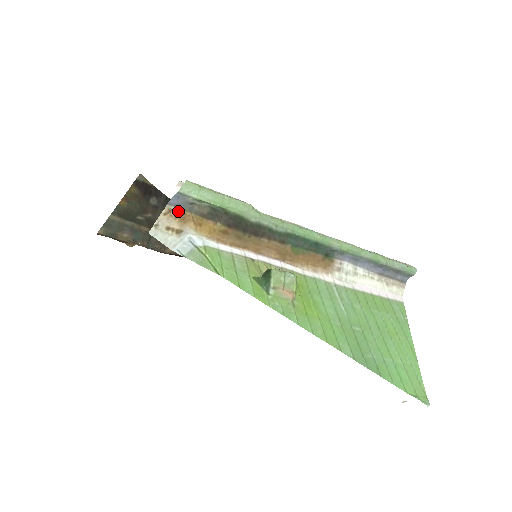
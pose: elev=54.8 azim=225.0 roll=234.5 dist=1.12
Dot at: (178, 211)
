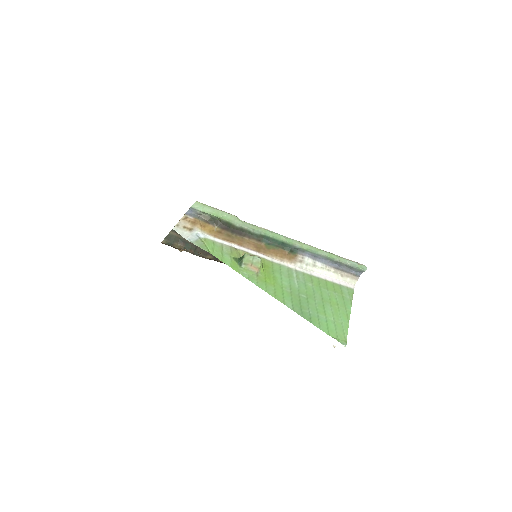
Dot at: (191, 218)
